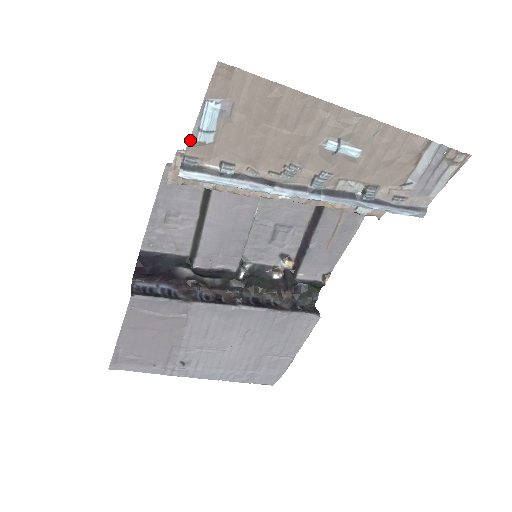
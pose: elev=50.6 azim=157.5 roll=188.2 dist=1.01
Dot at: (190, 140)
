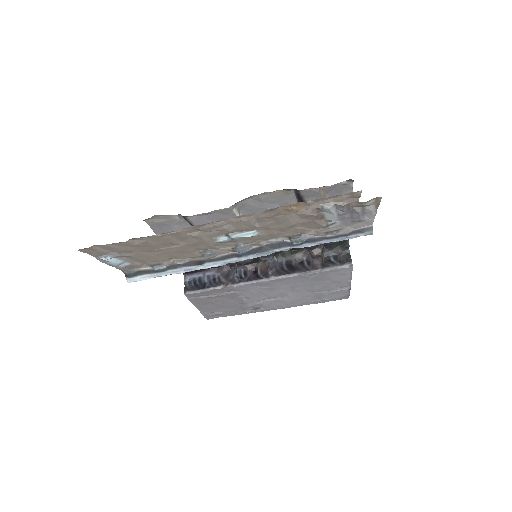
Dot at: (115, 267)
